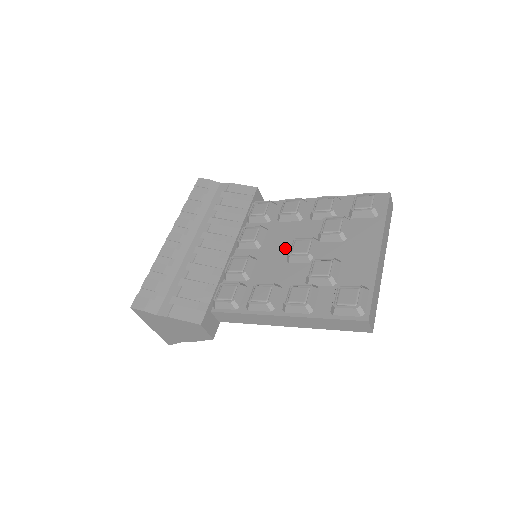
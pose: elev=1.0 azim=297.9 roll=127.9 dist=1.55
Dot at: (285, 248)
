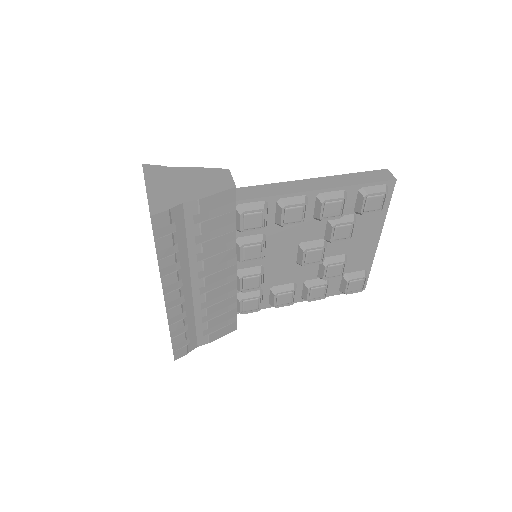
Dot at: (292, 252)
